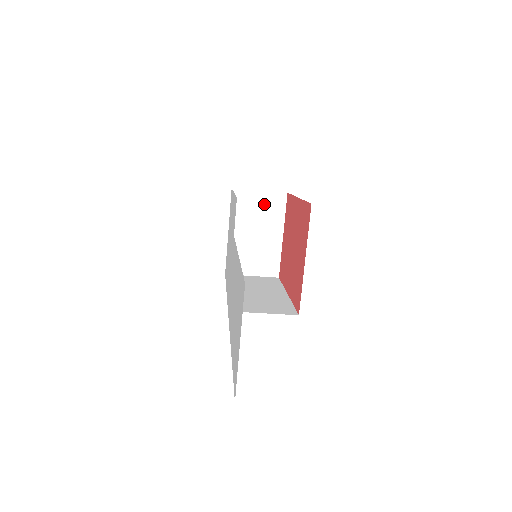
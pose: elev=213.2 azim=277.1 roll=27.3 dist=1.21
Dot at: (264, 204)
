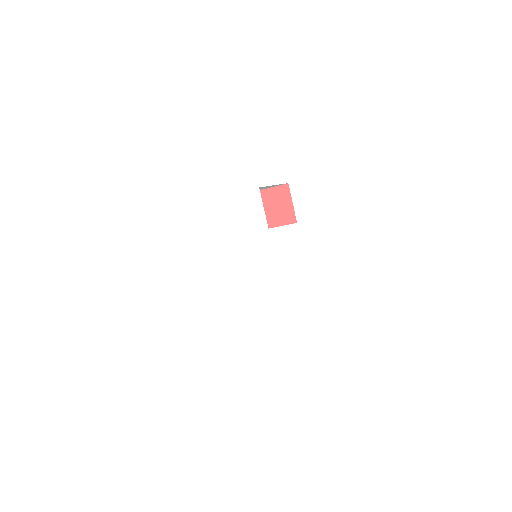
Dot at: occluded
